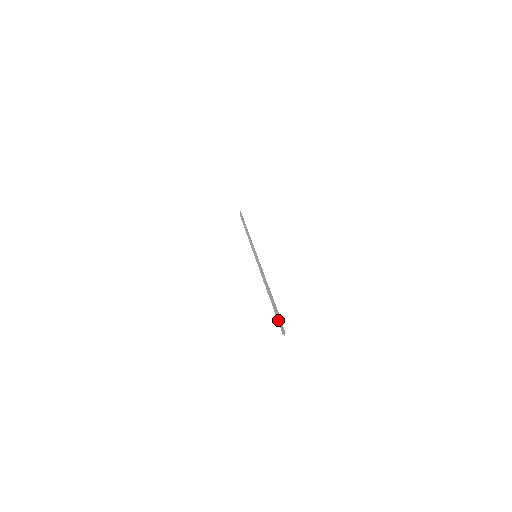
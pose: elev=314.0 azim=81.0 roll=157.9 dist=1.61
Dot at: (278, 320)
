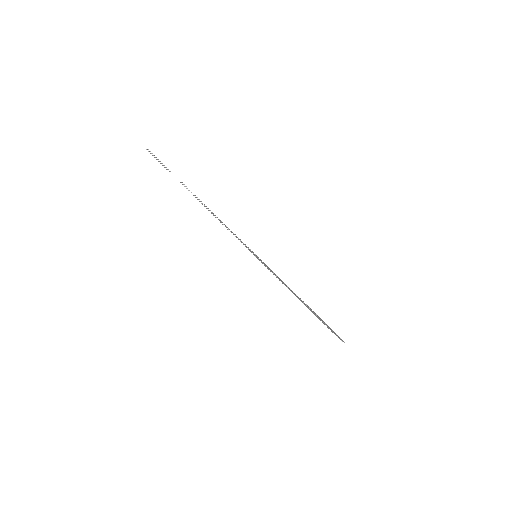
Dot at: (332, 332)
